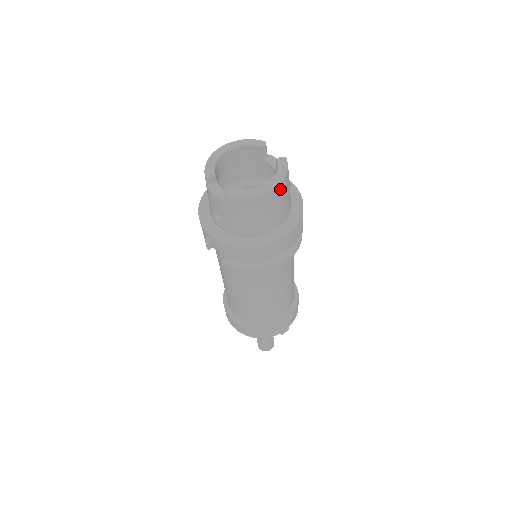
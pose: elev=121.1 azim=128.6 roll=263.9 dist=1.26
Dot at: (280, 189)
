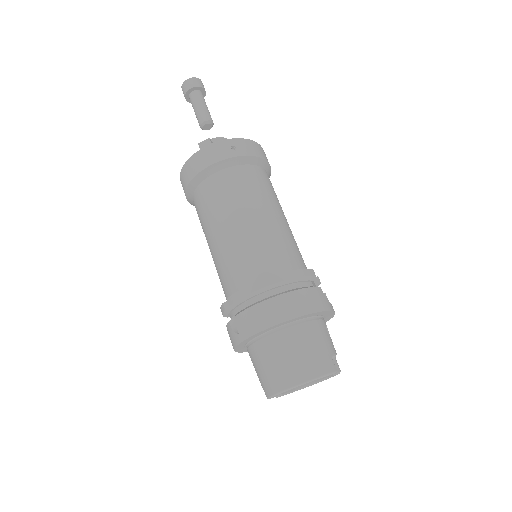
Dot at: occluded
